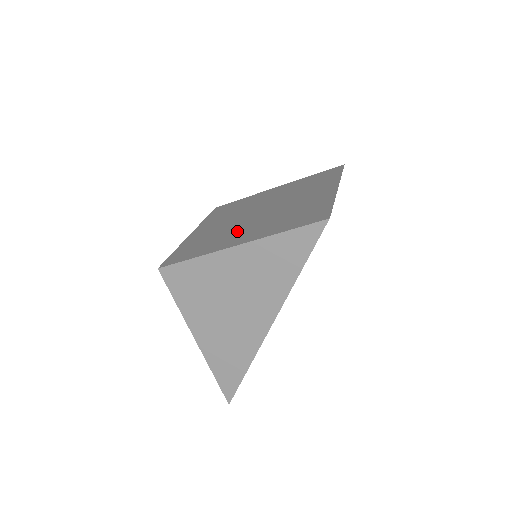
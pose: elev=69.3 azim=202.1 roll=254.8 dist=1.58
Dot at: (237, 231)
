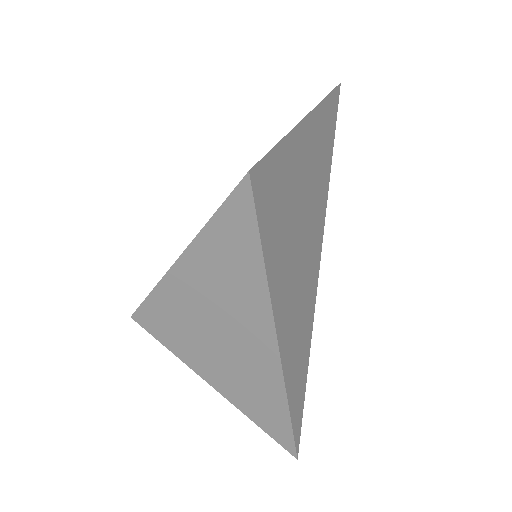
Dot at: occluded
